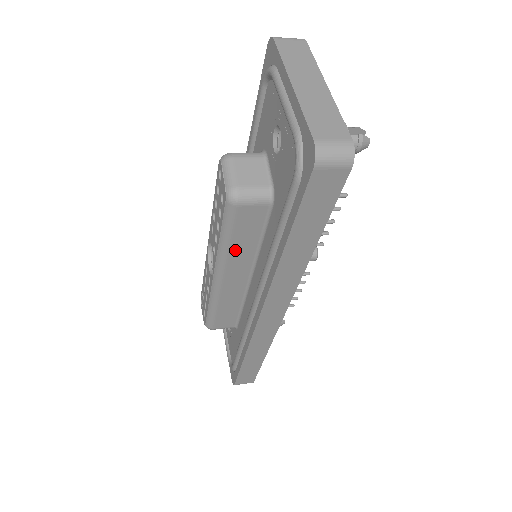
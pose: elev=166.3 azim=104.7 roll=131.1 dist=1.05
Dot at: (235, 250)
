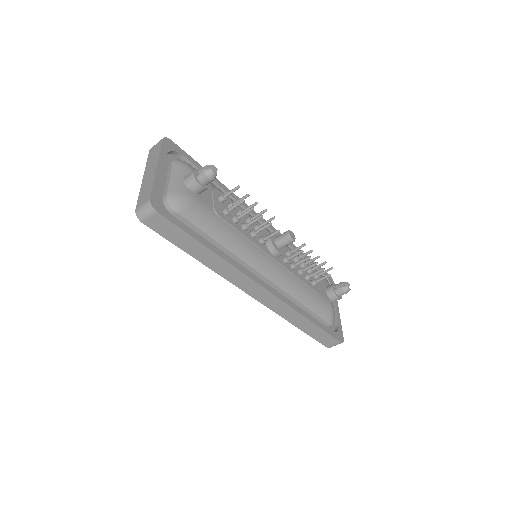
Dot at: occluded
